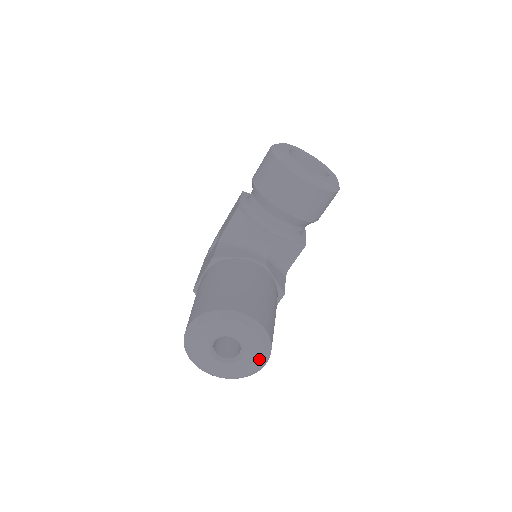
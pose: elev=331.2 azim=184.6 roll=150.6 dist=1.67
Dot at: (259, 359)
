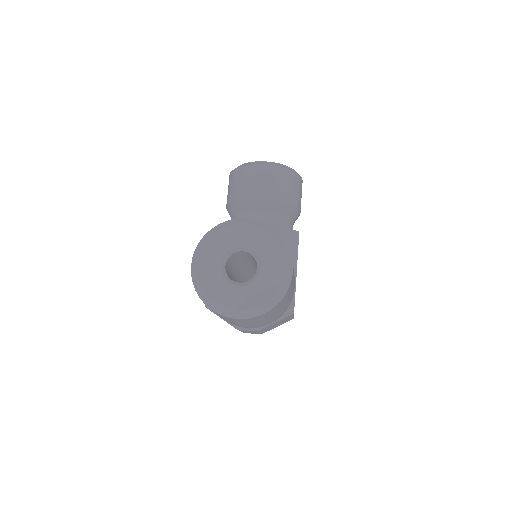
Dot at: (280, 260)
